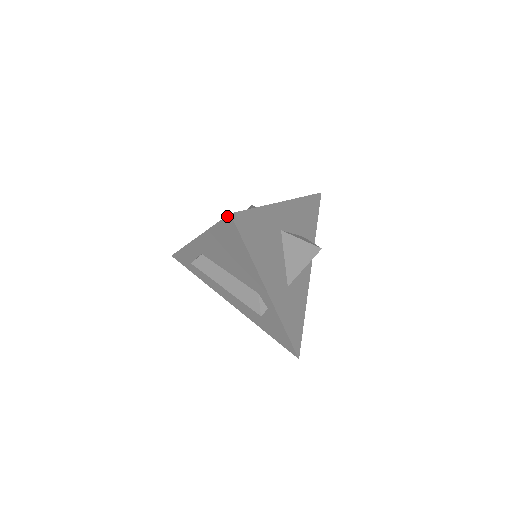
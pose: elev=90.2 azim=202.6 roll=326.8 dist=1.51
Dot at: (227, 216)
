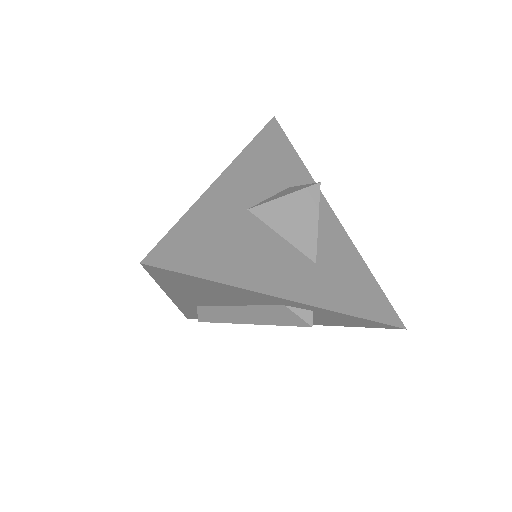
Dot at: (143, 267)
